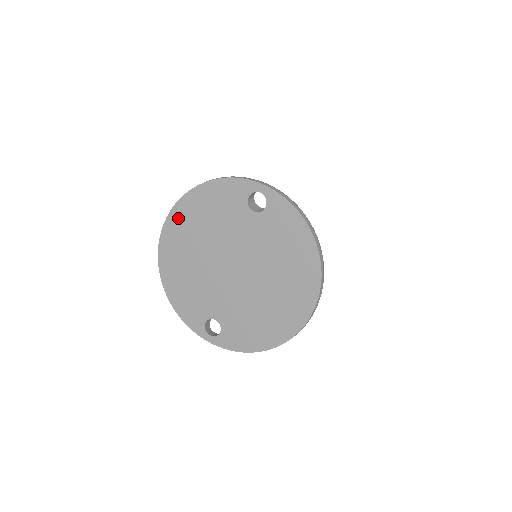
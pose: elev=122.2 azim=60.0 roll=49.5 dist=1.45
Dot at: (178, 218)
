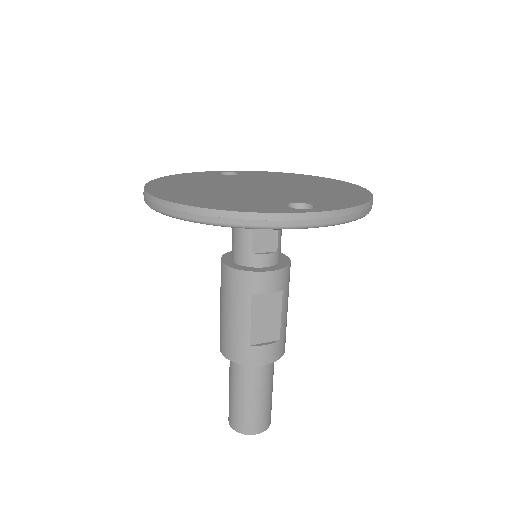
Dot at: (160, 185)
